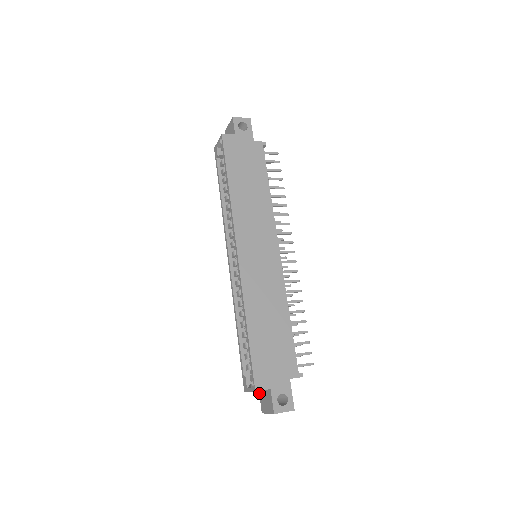
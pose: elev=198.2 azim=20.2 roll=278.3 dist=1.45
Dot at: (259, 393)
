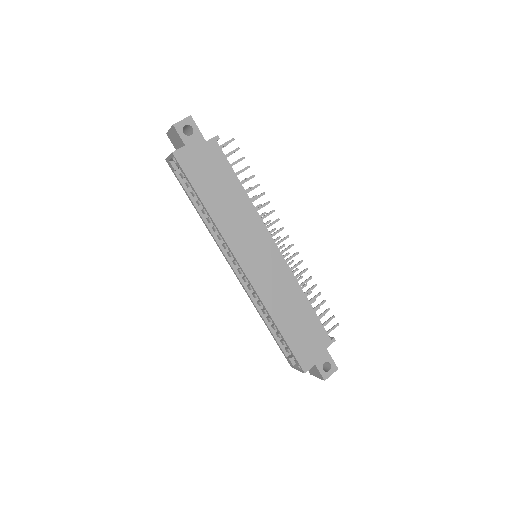
Dot at: occluded
